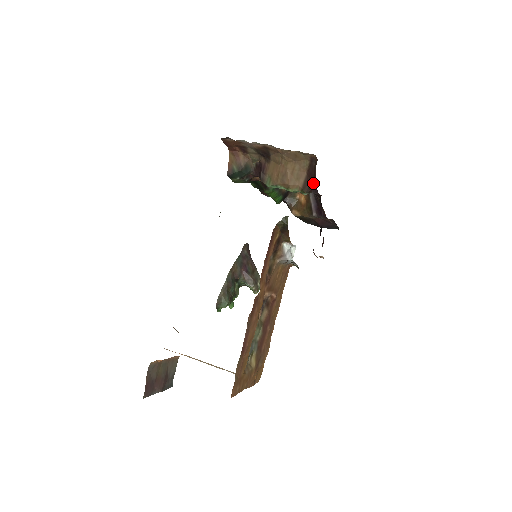
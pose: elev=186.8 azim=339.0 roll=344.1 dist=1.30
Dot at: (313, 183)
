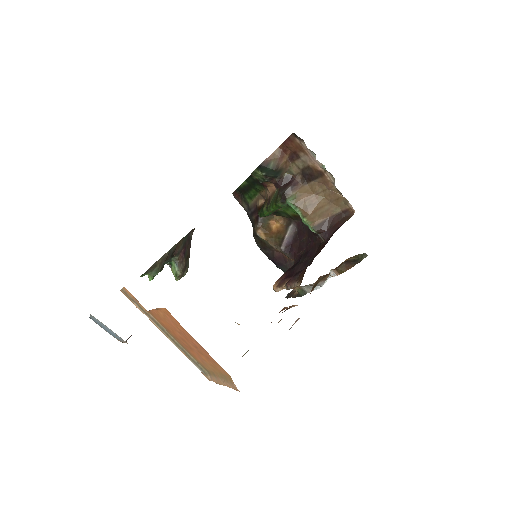
Dot at: (330, 229)
